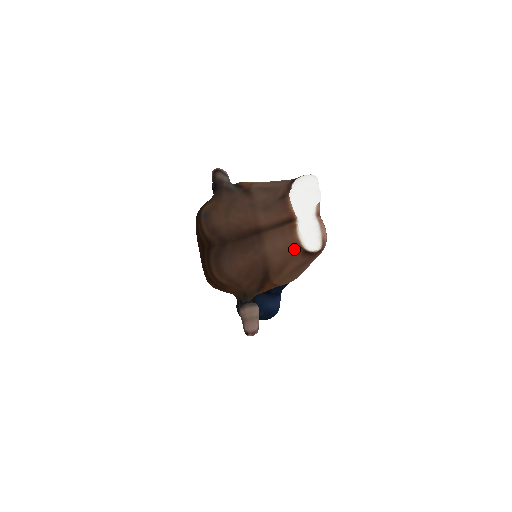
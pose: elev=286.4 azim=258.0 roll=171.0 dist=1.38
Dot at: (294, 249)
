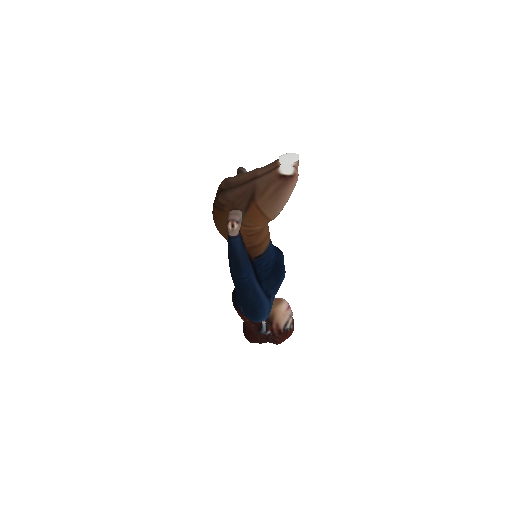
Dot at: (274, 177)
